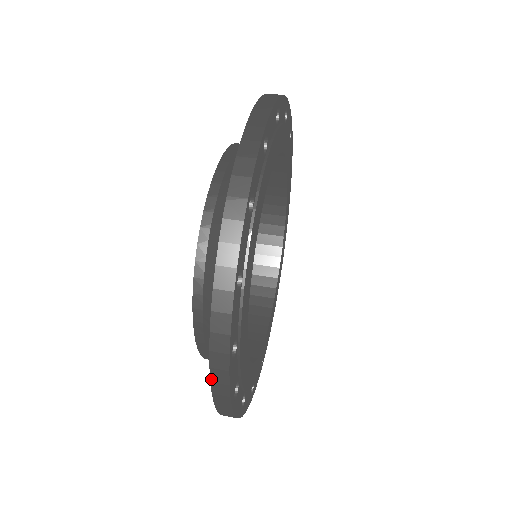
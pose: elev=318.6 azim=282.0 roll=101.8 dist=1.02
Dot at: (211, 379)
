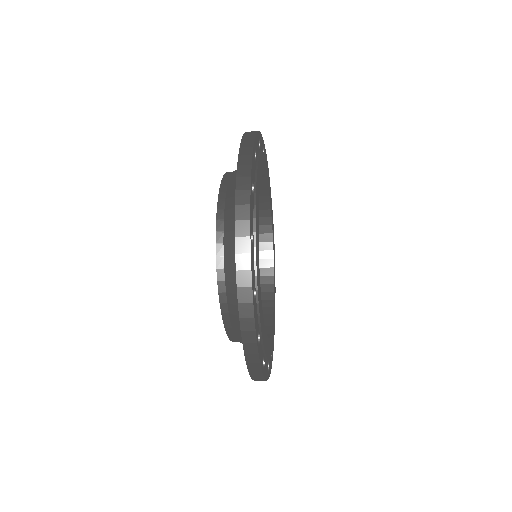
Dot at: (245, 133)
